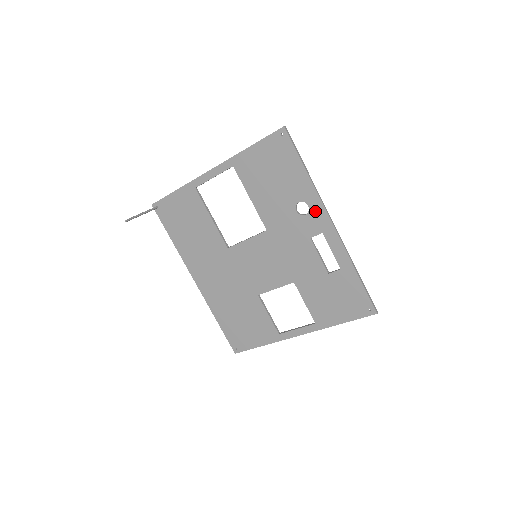
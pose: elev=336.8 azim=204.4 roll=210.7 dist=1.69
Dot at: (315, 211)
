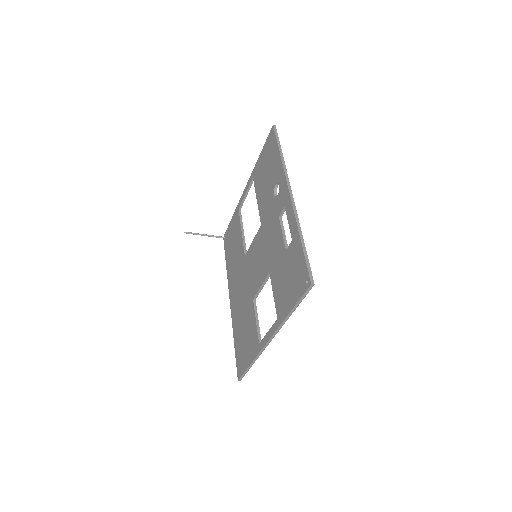
Dot at: (282, 187)
